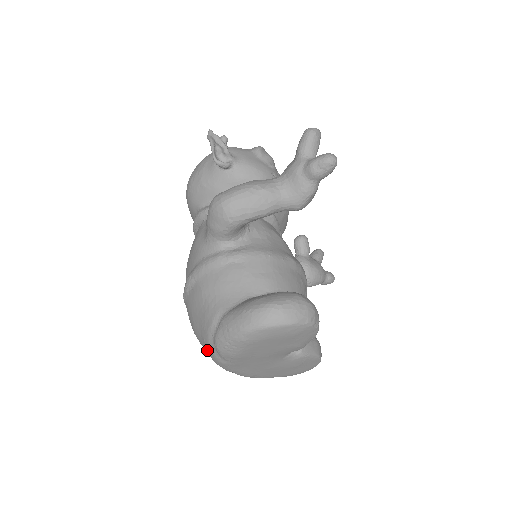
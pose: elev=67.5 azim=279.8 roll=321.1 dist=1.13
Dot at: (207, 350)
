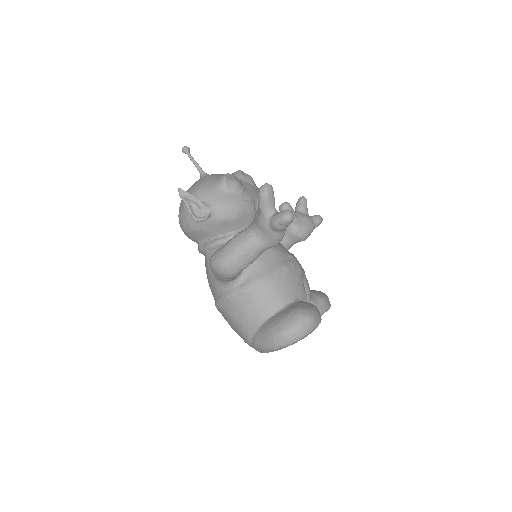
Dot at: occluded
